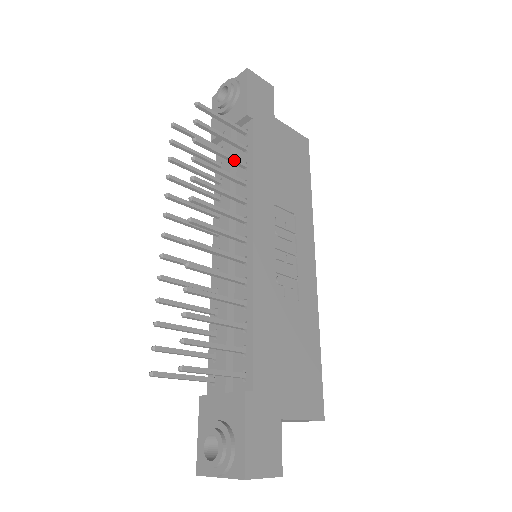
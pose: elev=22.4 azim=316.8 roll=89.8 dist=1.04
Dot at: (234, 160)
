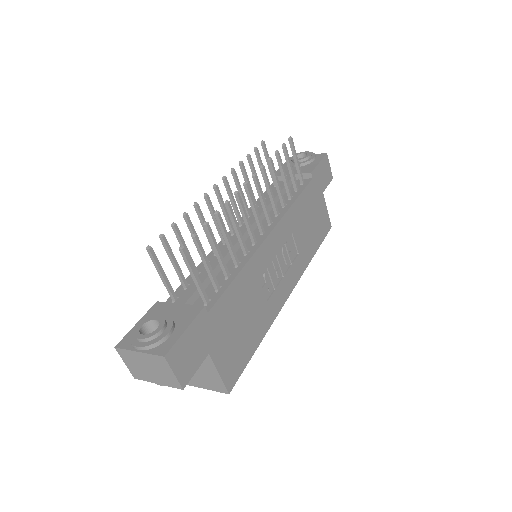
Dot at: (288, 186)
